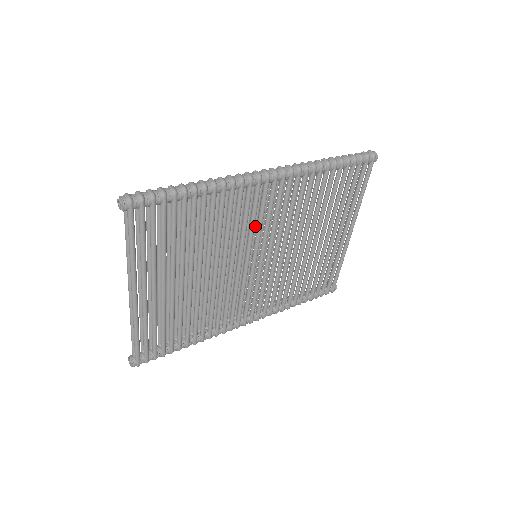
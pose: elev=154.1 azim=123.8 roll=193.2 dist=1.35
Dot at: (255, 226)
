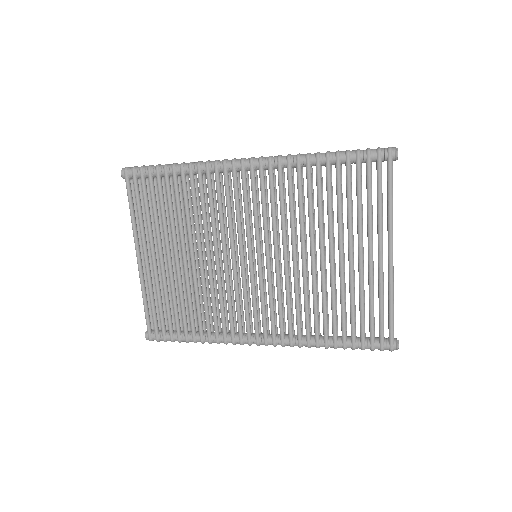
Dot at: occluded
